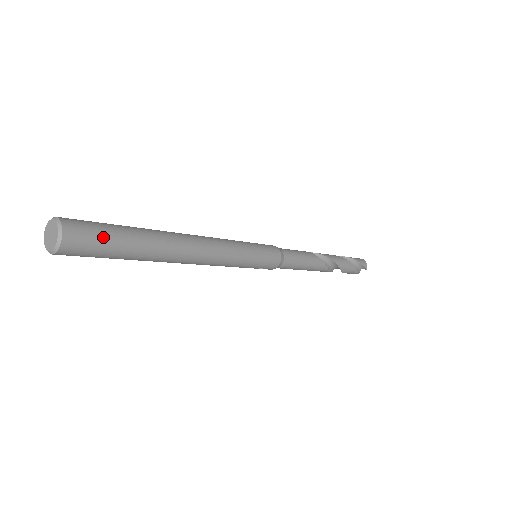
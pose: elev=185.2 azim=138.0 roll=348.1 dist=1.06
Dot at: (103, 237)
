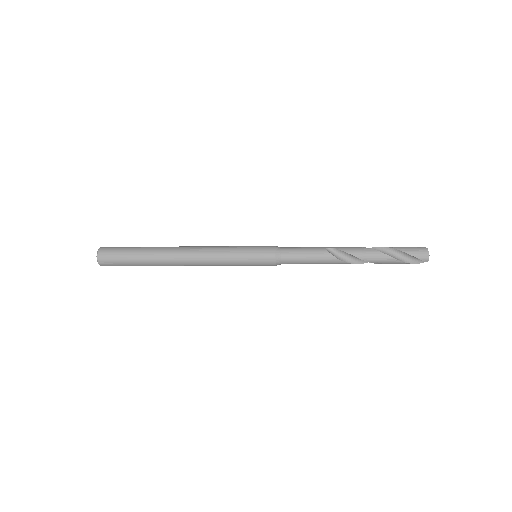
Dot at: (120, 261)
